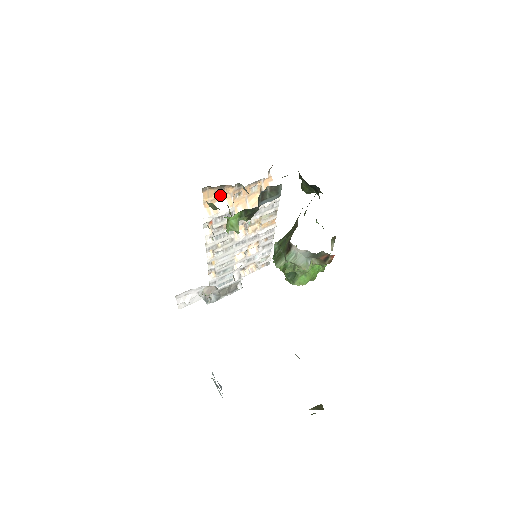
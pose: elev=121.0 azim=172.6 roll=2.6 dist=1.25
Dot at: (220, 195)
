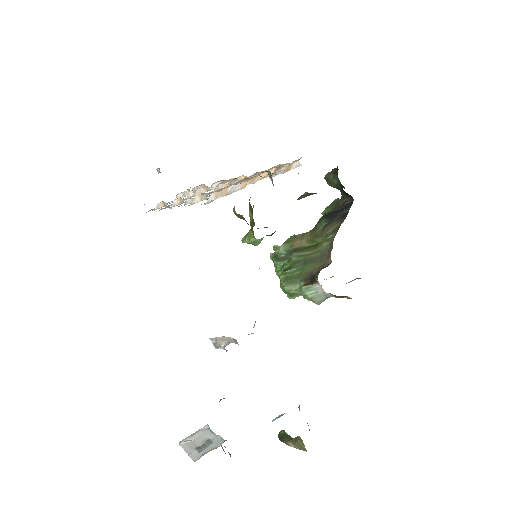
Dot at: (240, 181)
